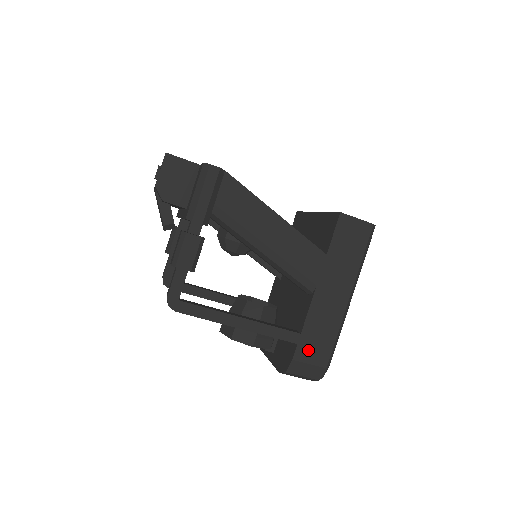
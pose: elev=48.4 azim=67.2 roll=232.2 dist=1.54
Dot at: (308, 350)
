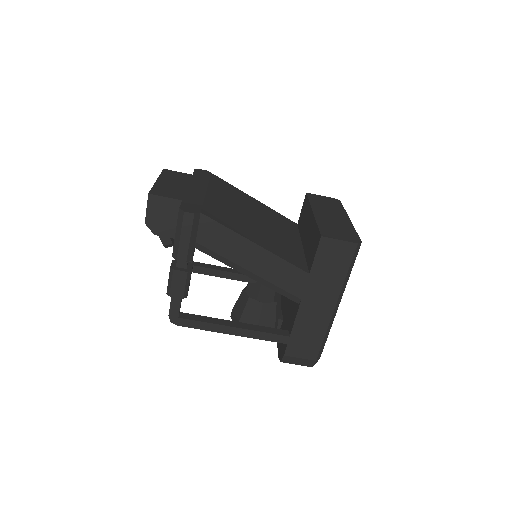
Dot at: (298, 348)
